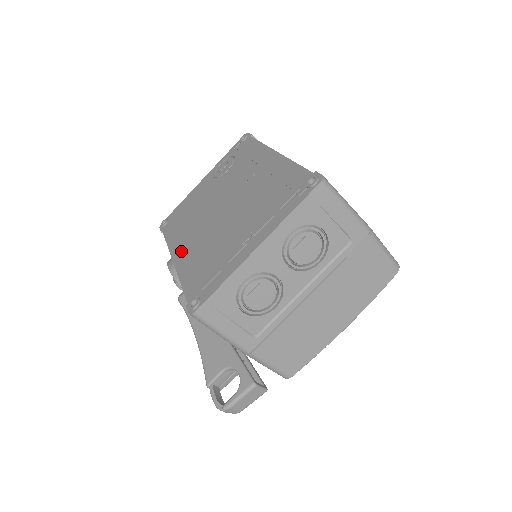
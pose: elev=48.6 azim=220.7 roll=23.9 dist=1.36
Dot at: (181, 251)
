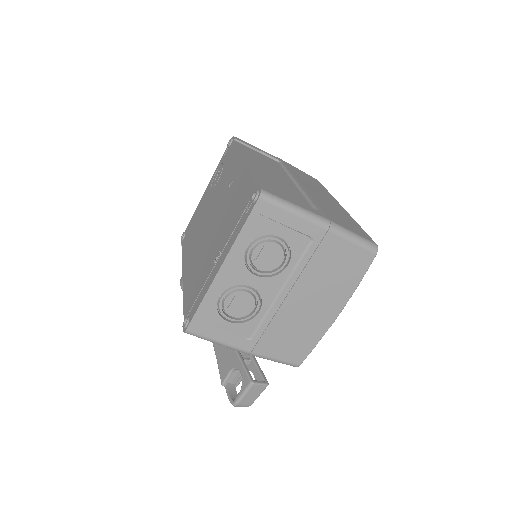
Dot at: (187, 267)
